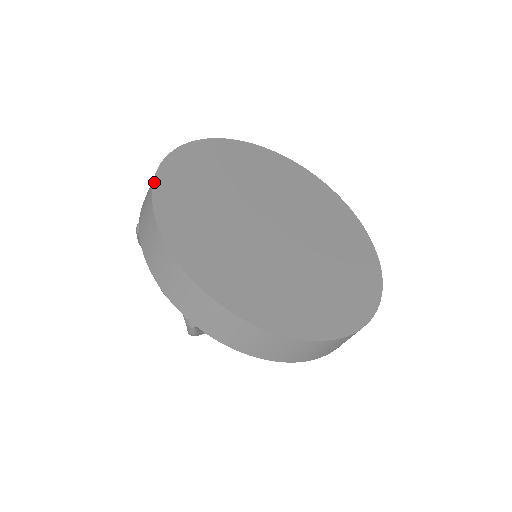
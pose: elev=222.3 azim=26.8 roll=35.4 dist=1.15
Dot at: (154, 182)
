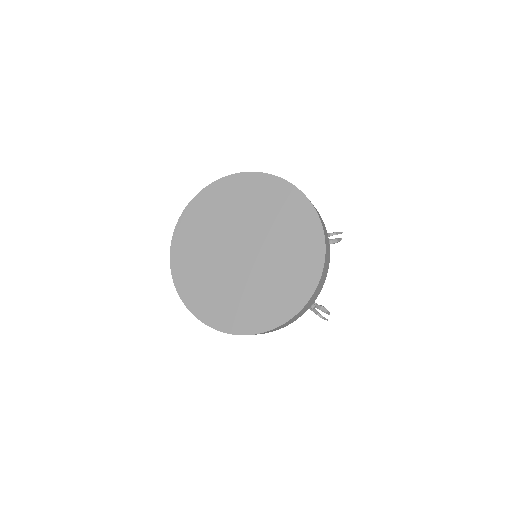
Dot at: (195, 197)
